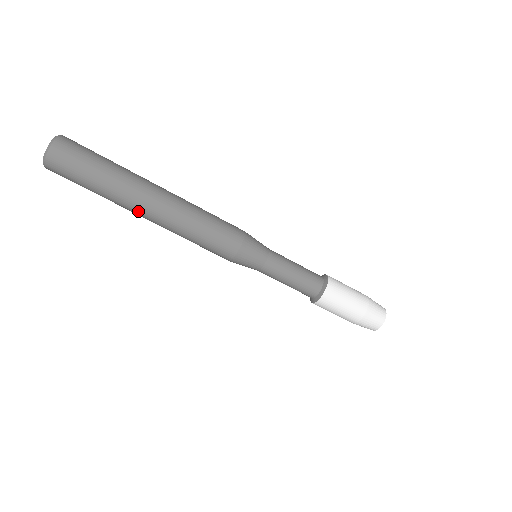
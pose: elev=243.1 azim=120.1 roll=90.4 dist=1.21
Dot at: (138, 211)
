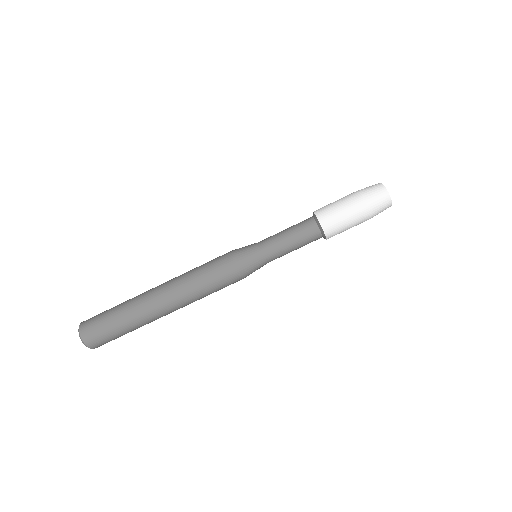
Dot at: (160, 314)
